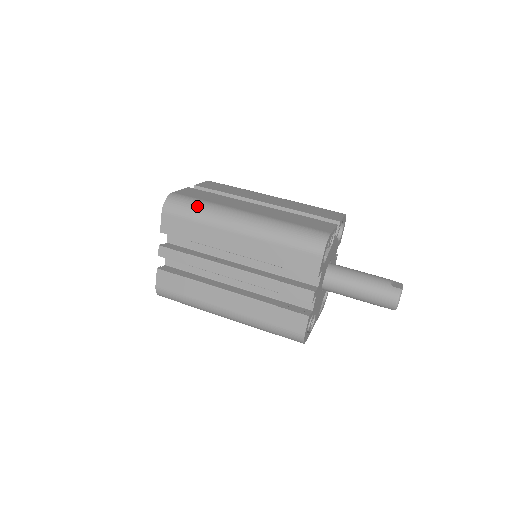
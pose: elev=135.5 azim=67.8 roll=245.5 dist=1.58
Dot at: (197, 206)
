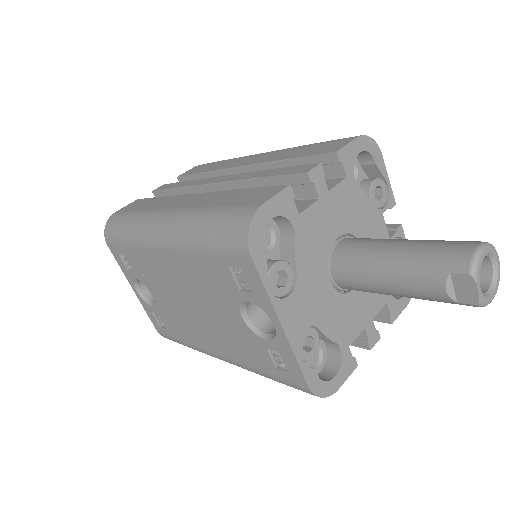
Dot at: occluded
